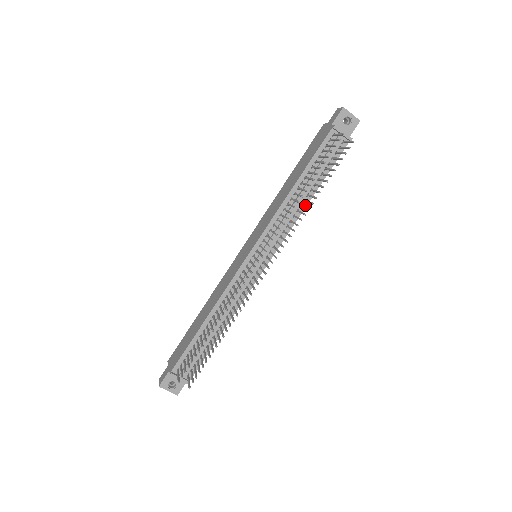
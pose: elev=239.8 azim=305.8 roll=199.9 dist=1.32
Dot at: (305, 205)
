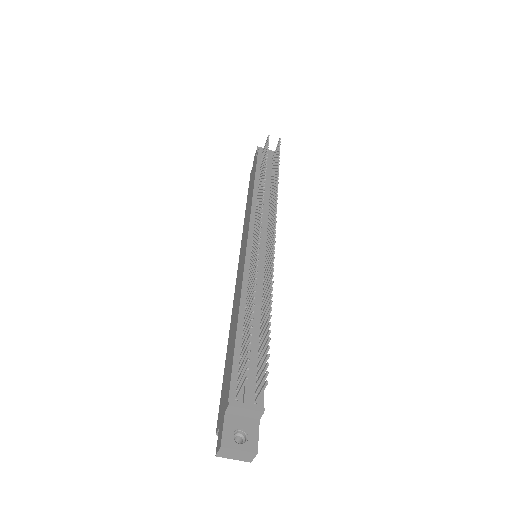
Dot at: occluded
